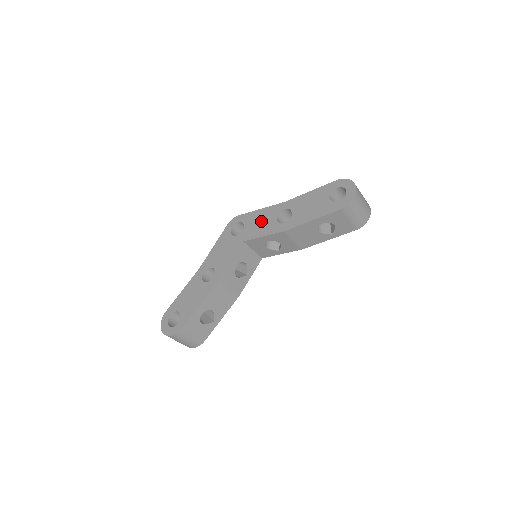
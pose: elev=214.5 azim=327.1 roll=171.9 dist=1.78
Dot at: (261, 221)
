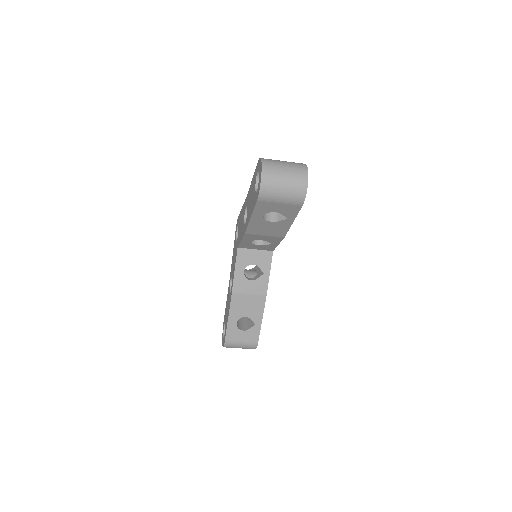
Dot at: (241, 223)
